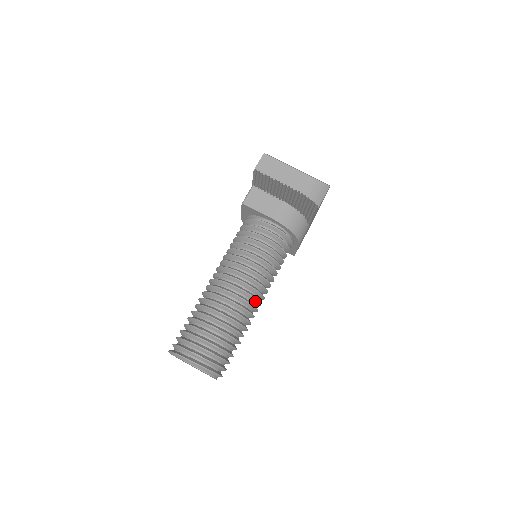
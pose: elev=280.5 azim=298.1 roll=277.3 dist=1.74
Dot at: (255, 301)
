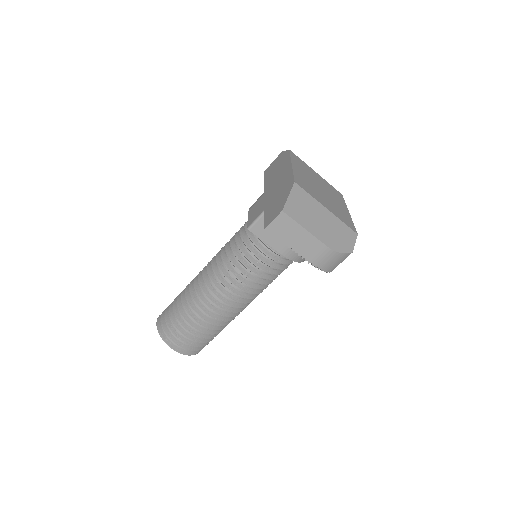
Dot at: (243, 306)
